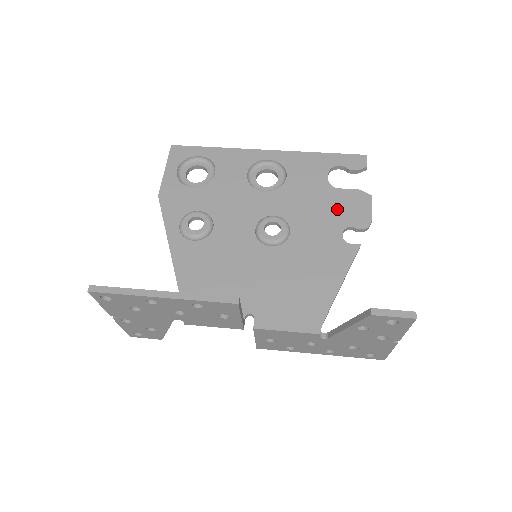
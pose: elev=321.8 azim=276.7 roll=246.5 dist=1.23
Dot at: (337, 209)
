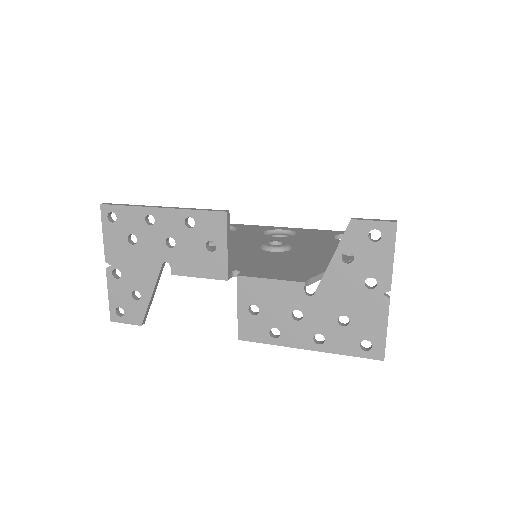
Dot at: occluded
